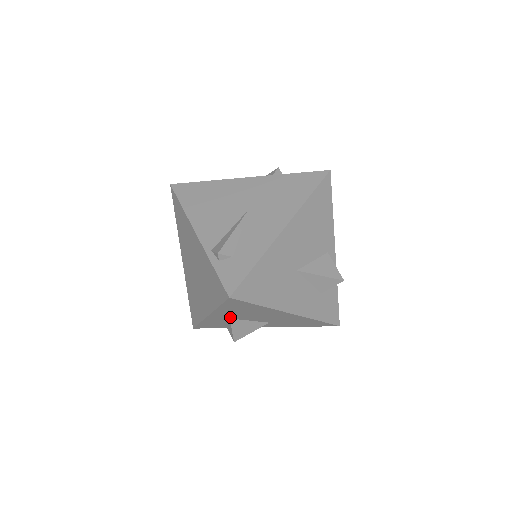
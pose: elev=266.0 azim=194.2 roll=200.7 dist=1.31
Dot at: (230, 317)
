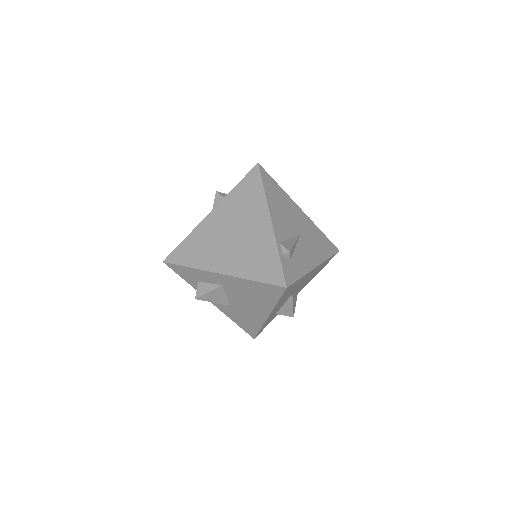
Dot at: (227, 285)
